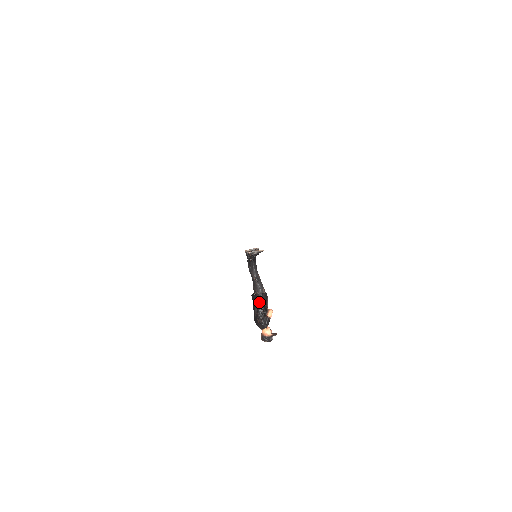
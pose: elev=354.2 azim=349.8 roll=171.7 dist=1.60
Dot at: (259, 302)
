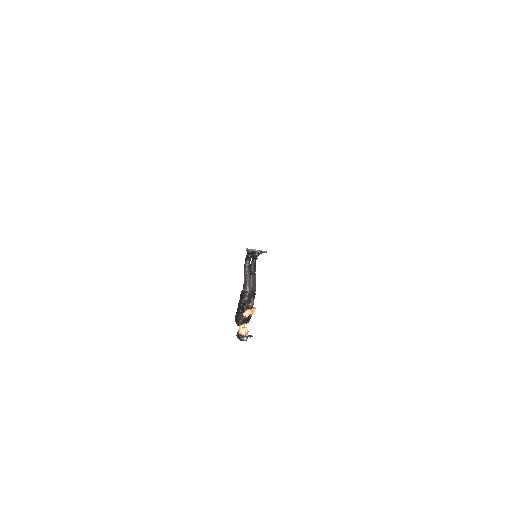
Dot at: (242, 298)
